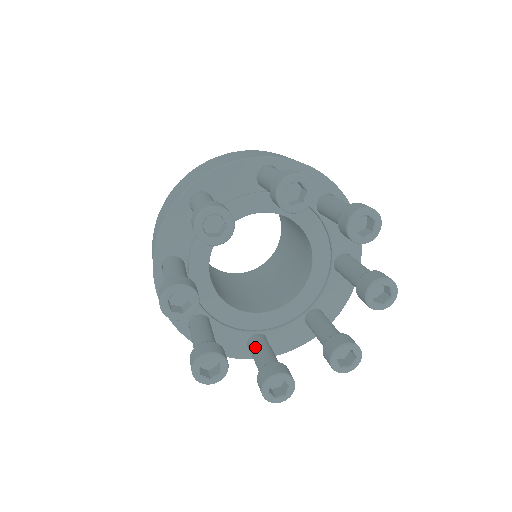
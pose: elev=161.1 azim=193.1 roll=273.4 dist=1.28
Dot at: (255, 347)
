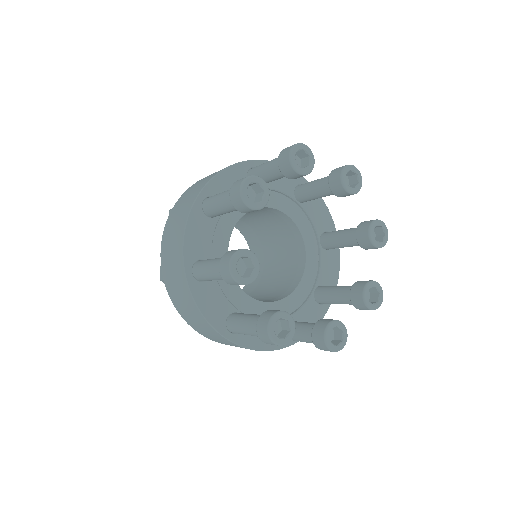
Dot at: occluded
